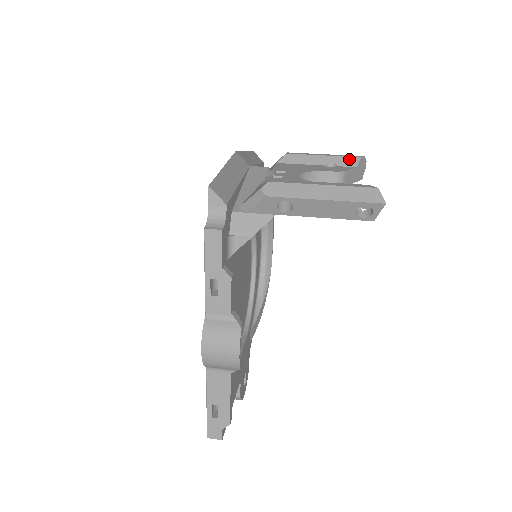
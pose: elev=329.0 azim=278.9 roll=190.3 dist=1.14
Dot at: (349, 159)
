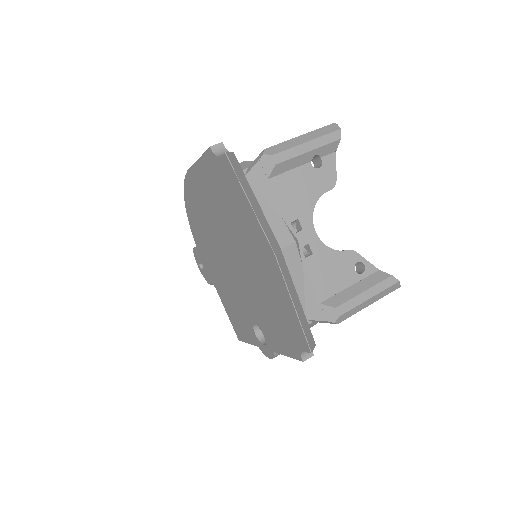
Dot at: (331, 146)
